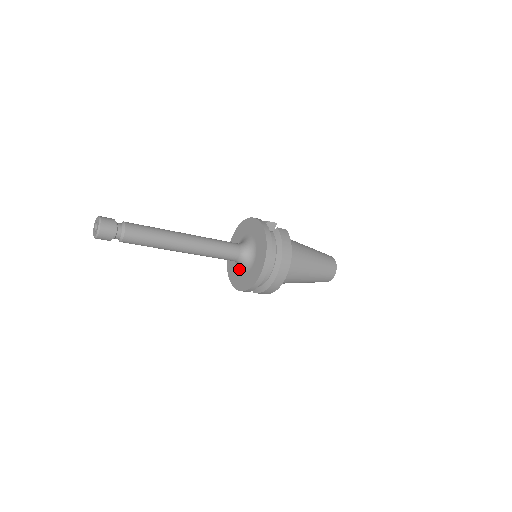
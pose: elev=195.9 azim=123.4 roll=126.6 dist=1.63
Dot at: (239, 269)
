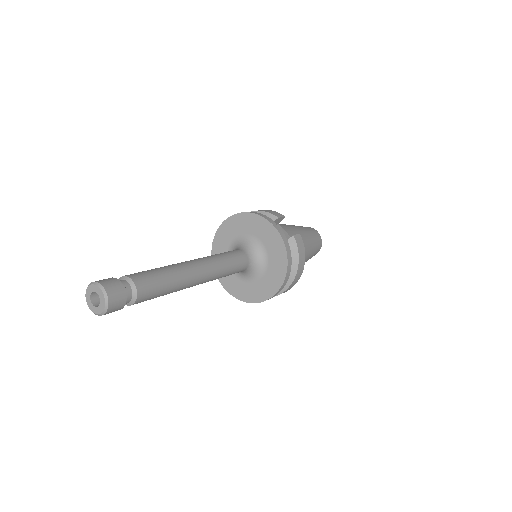
Dot at: occluded
